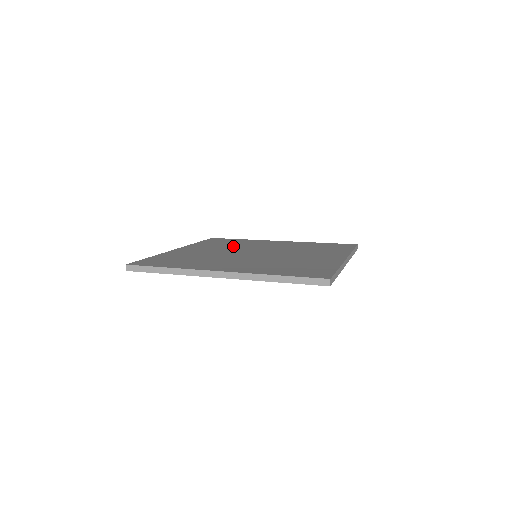
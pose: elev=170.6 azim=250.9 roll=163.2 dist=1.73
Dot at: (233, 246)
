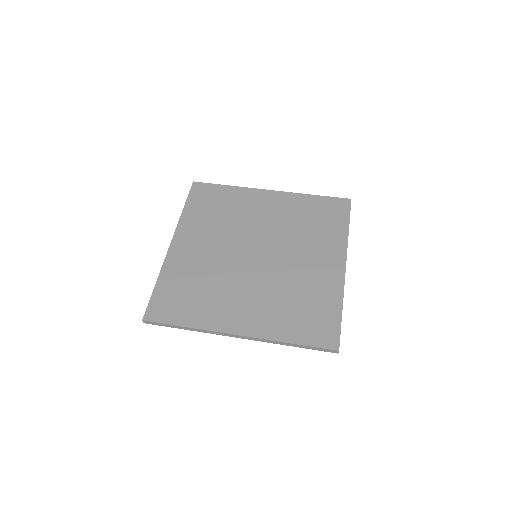
Dot at: (226, 224)
